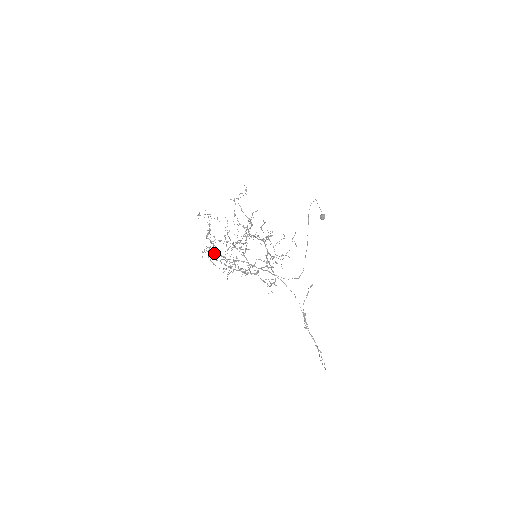
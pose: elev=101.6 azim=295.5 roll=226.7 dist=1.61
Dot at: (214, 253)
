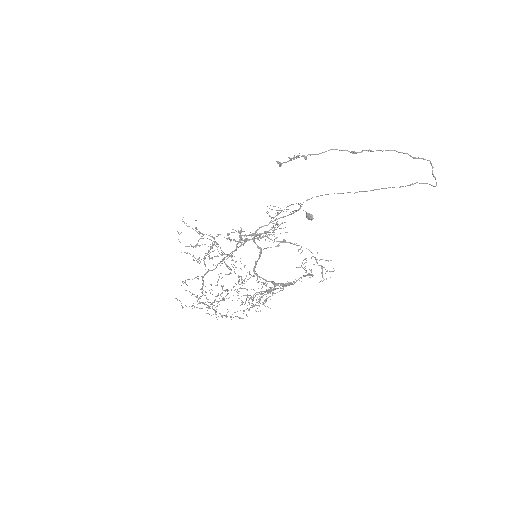
Dot at: occluded
